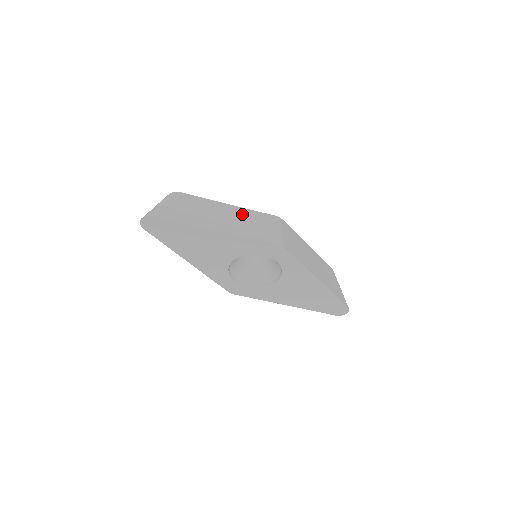
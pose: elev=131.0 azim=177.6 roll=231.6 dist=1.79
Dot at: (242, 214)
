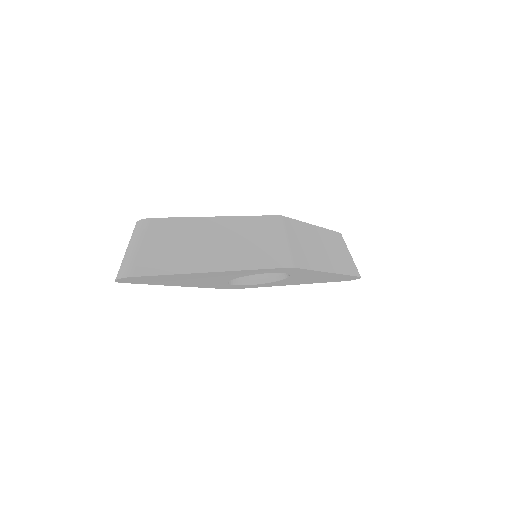
Dot at: (236, 229)
